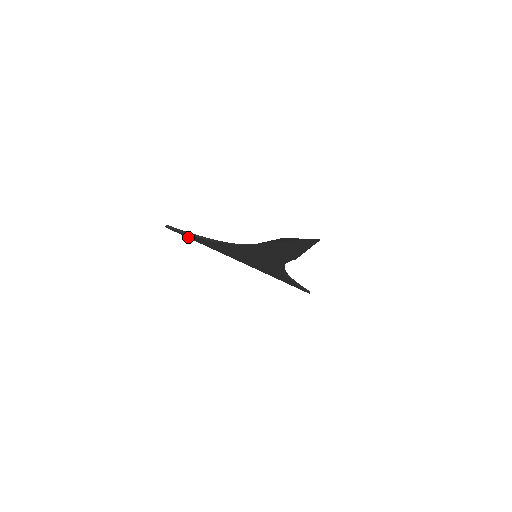
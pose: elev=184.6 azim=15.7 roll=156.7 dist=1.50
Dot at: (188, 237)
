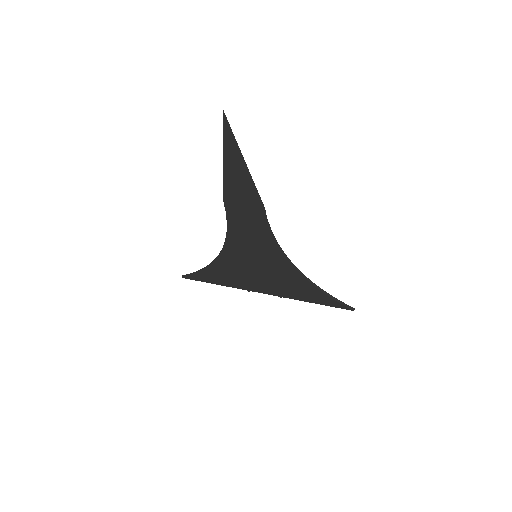
Dot at: (204, 281)
